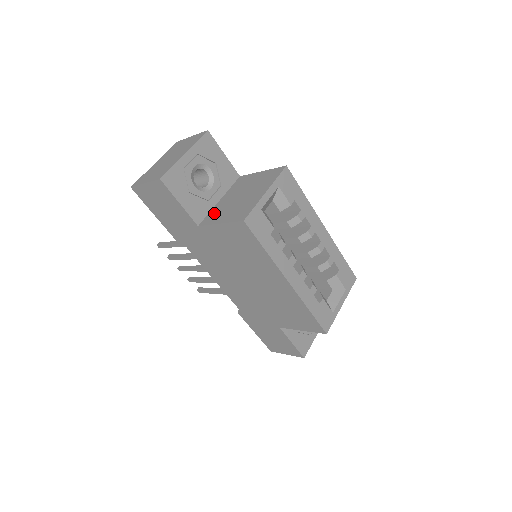
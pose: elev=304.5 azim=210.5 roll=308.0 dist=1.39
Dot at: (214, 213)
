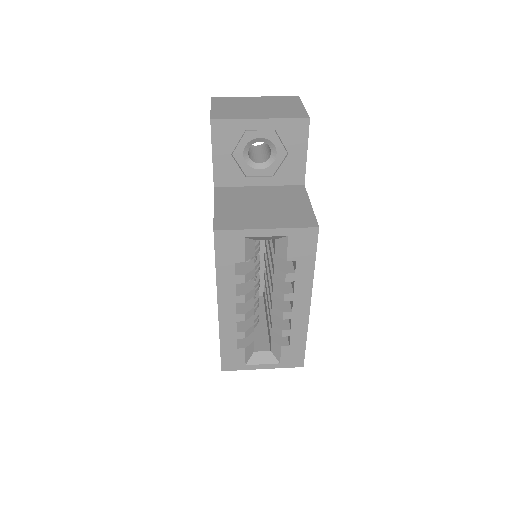
Dot at: (234, 192)
